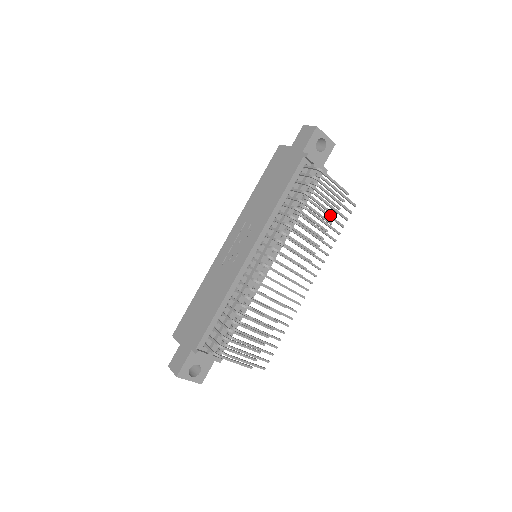
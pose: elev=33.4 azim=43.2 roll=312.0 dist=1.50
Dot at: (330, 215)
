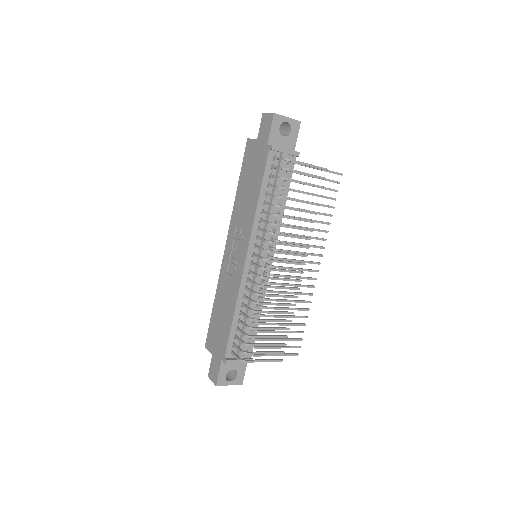
Dot at: occluded
